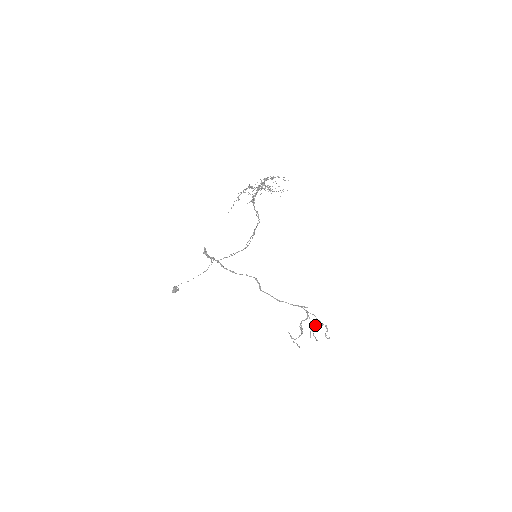
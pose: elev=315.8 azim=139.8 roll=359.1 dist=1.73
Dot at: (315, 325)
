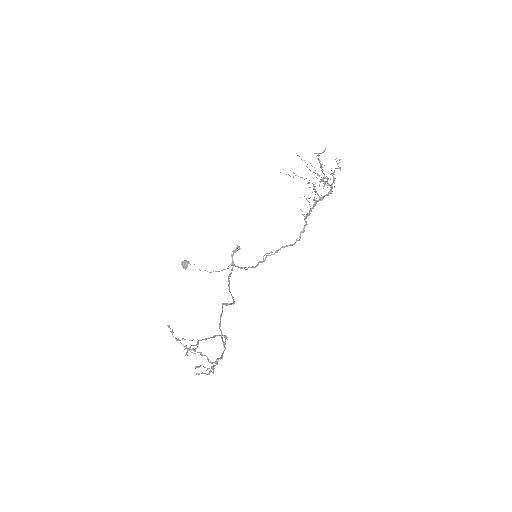
Dot at: occluded
